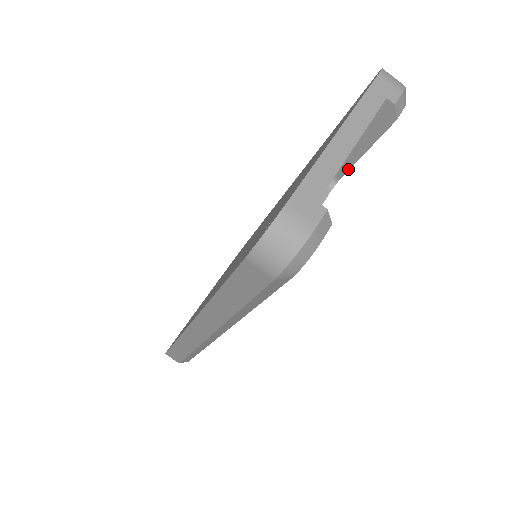
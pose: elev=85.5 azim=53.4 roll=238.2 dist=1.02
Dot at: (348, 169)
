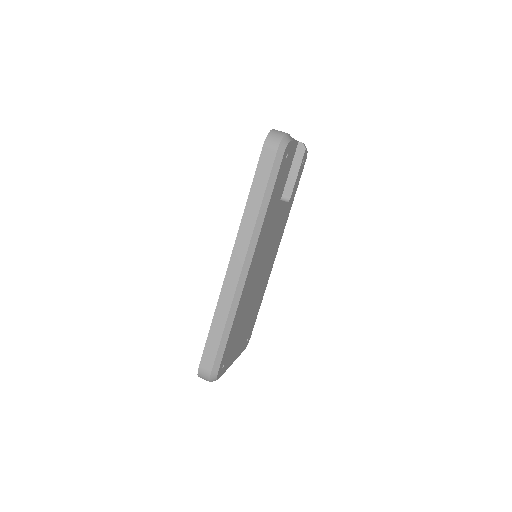
Dot at: (293, 188)
